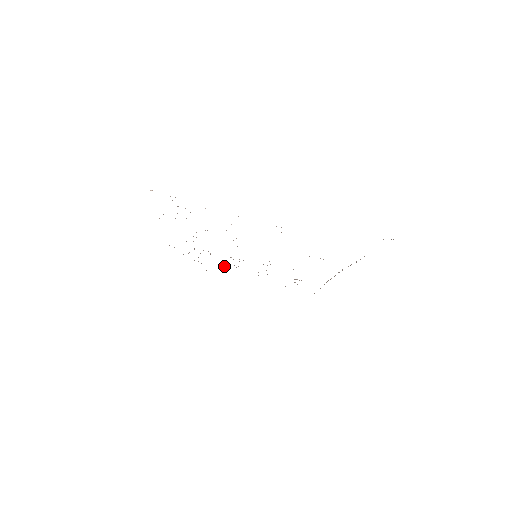
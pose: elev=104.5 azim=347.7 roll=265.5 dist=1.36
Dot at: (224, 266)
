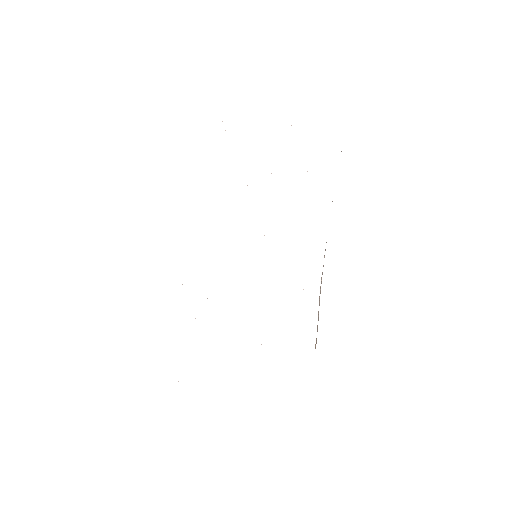
Dot at: occluded
